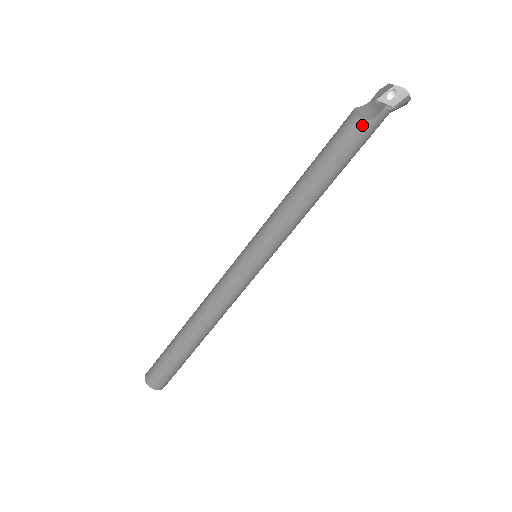
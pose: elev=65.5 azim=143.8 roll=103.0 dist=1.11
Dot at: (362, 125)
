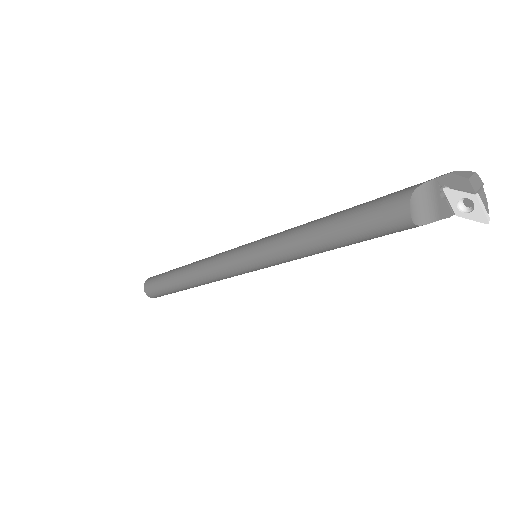
Dot at: (414, 227)
